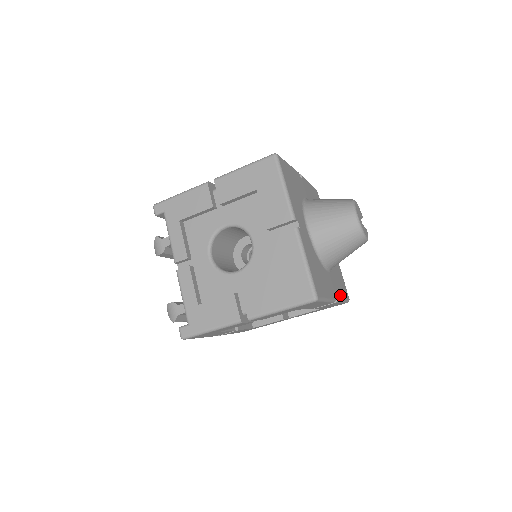
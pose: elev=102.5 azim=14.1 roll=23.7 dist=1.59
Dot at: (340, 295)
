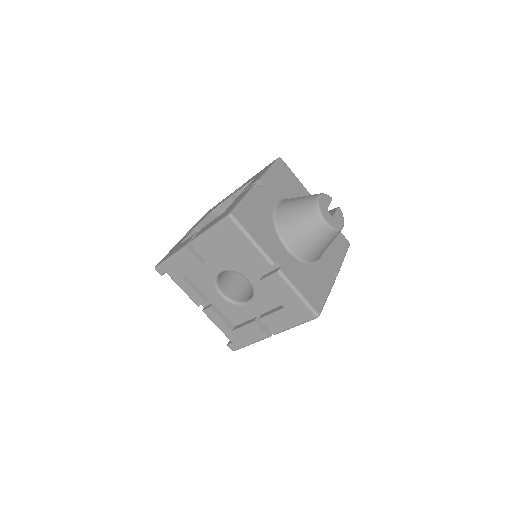
Dot at: (339, 261)
